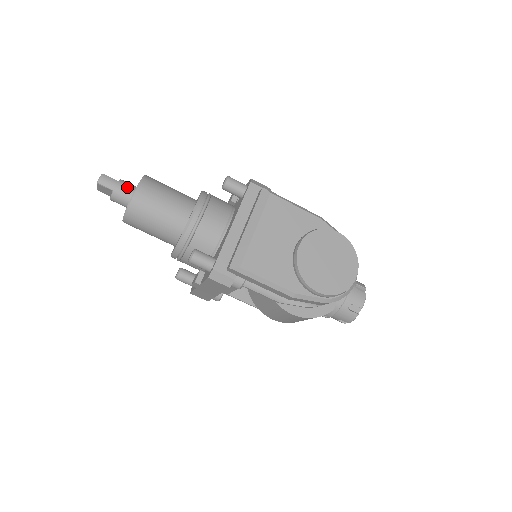
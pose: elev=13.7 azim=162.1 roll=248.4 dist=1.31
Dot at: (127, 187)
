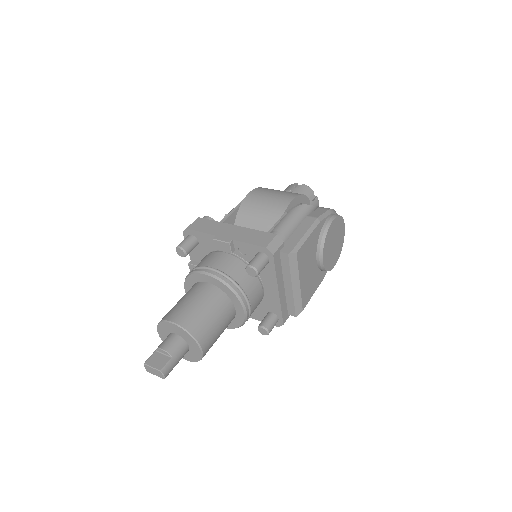
Dot at: (181, 351)
